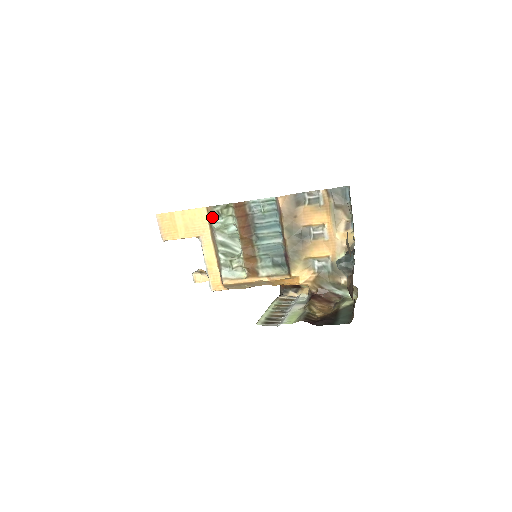
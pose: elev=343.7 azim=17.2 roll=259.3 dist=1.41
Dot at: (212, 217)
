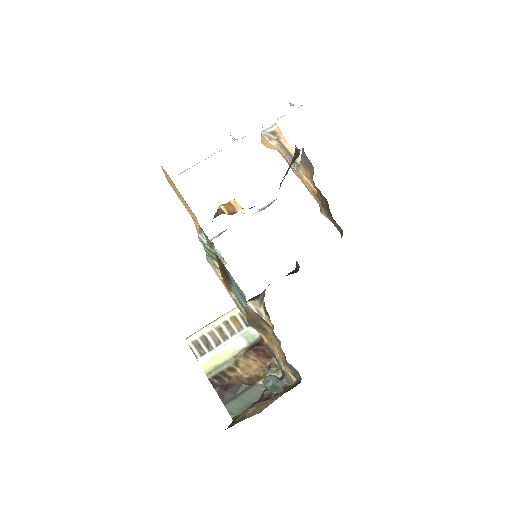
Dot at: (200, 232)
